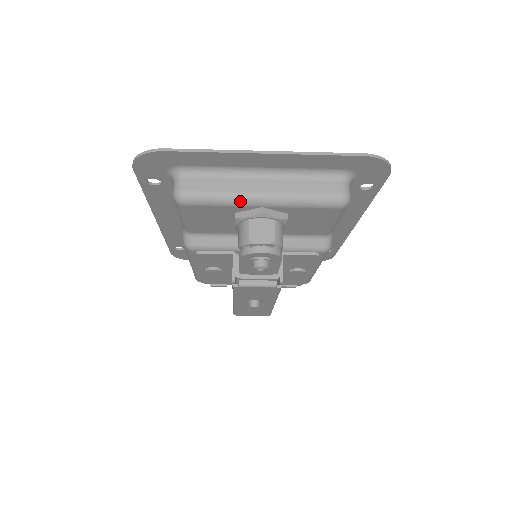
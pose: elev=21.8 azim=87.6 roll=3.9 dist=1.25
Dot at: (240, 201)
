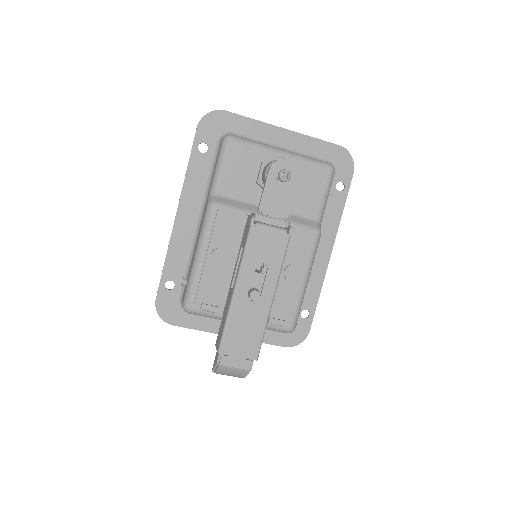
Dot at: (268, 147)
